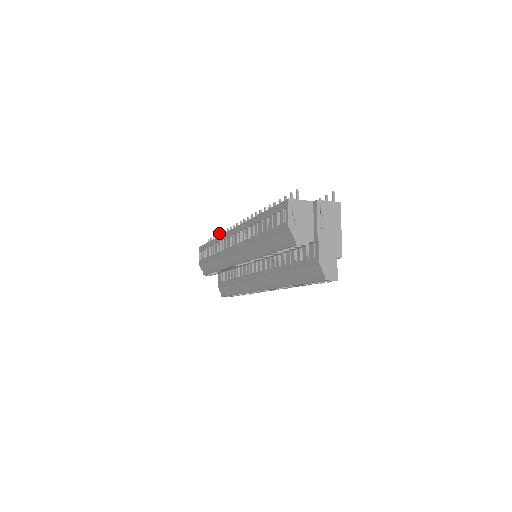
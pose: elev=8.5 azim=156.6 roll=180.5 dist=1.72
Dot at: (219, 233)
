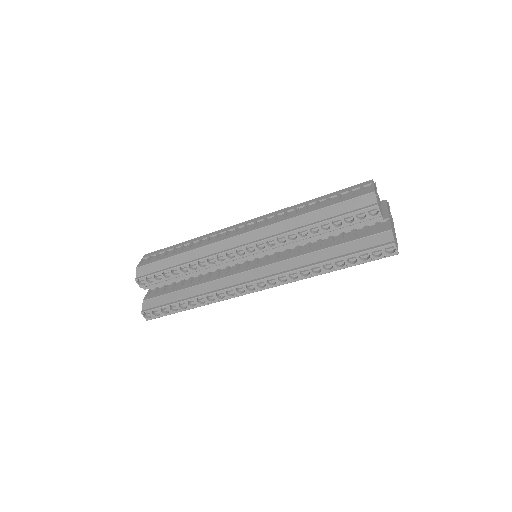
Dot at: occluded
